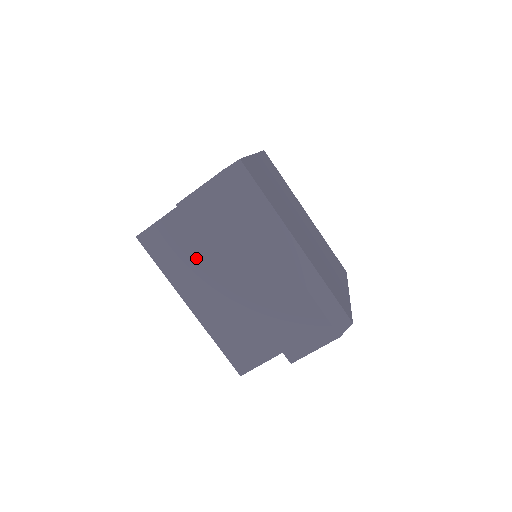
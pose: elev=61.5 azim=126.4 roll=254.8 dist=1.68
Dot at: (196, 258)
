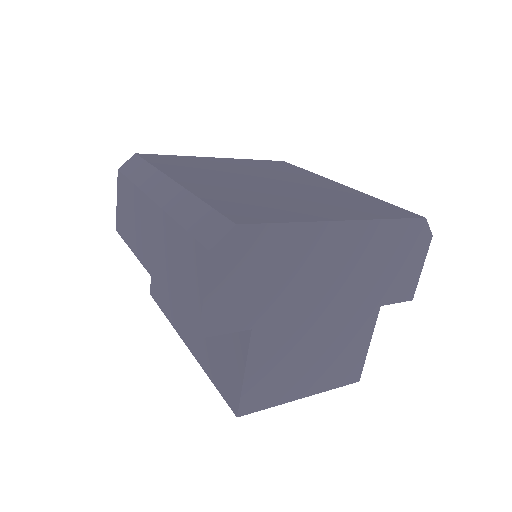
Dot at: occluded
